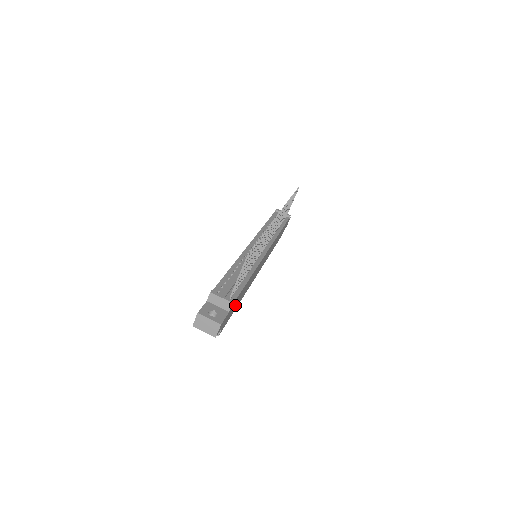
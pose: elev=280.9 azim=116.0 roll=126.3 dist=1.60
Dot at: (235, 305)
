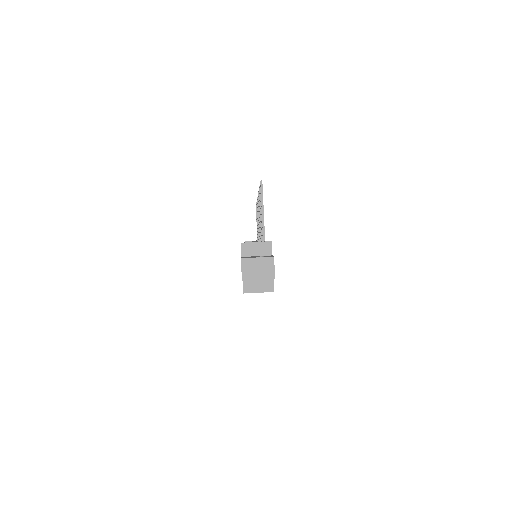
Dot at: occluded
